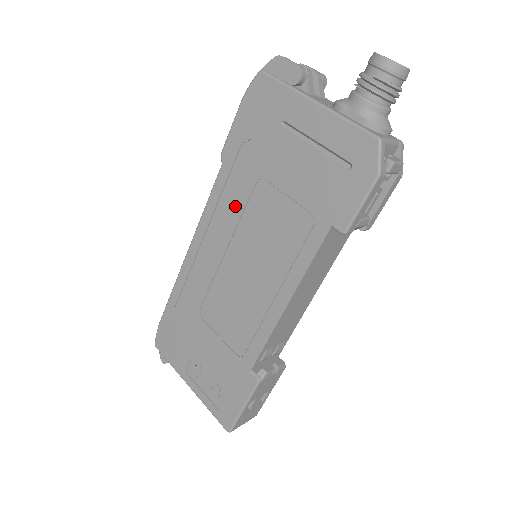
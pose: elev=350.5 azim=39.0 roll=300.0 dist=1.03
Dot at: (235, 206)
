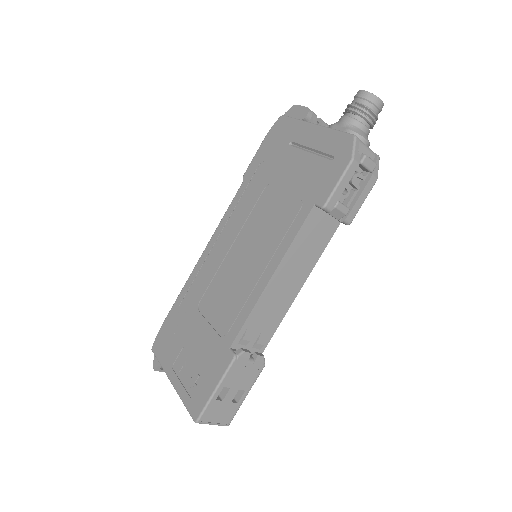
Dot at: (246, 209)
